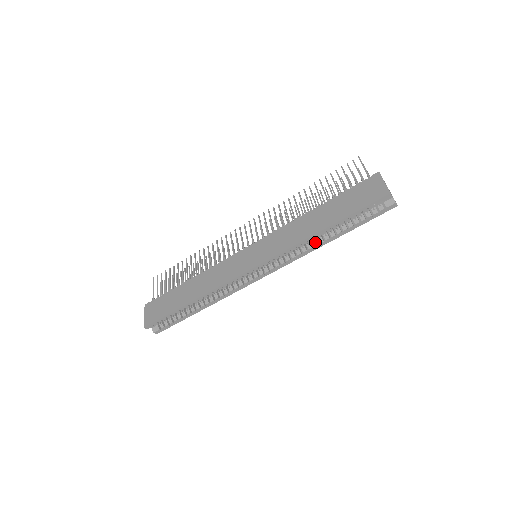
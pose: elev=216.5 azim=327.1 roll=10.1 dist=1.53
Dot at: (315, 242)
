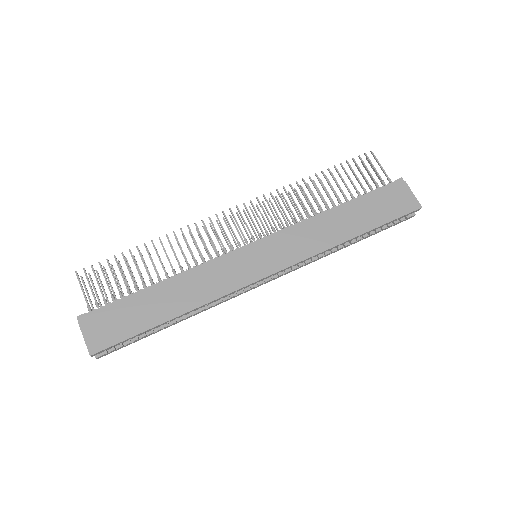
Dot at: occluded
